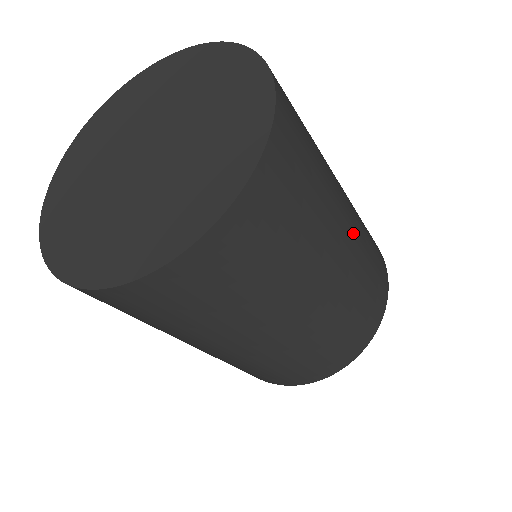
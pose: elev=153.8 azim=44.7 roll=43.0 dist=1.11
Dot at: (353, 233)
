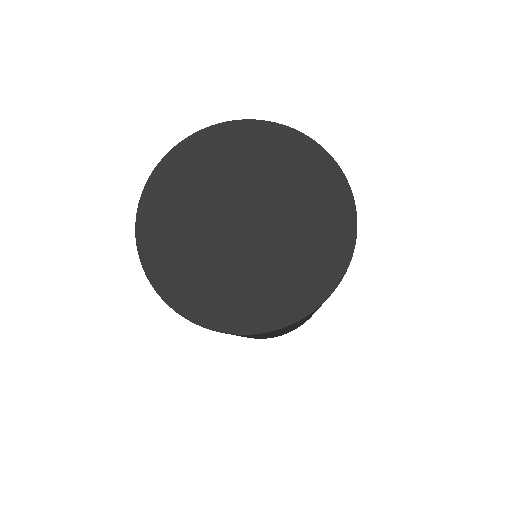
Dot at: occluded
